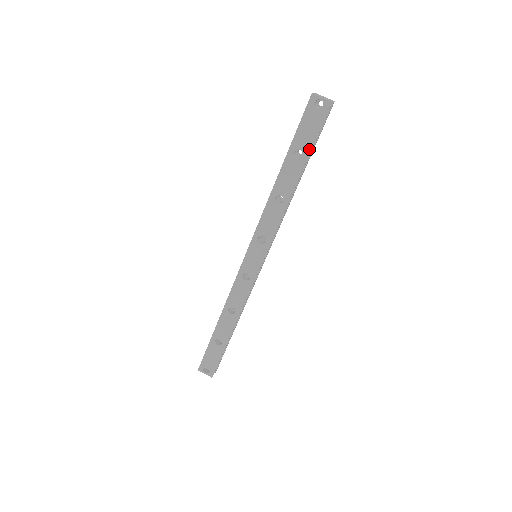
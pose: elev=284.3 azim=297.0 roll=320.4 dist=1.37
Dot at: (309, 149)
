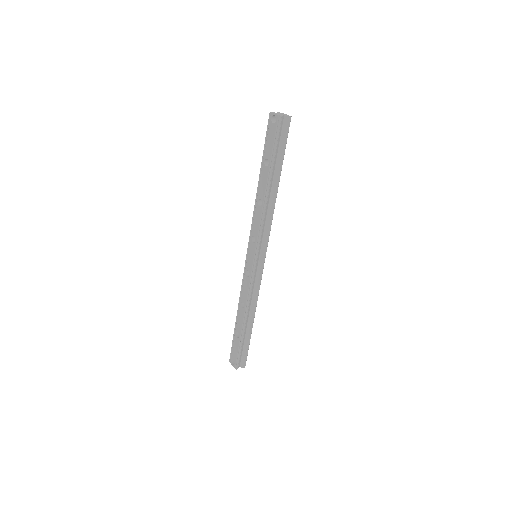
Dot at: (272, 157)
